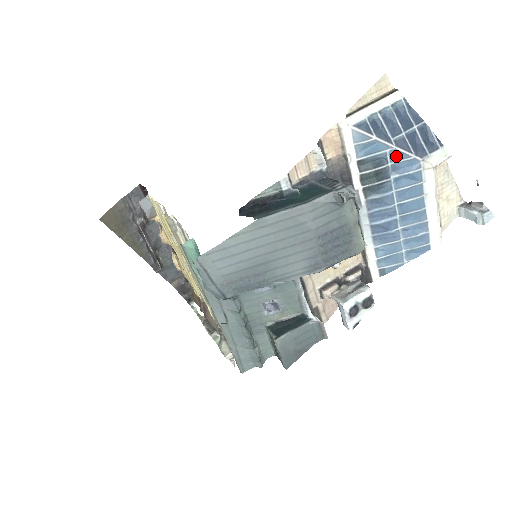
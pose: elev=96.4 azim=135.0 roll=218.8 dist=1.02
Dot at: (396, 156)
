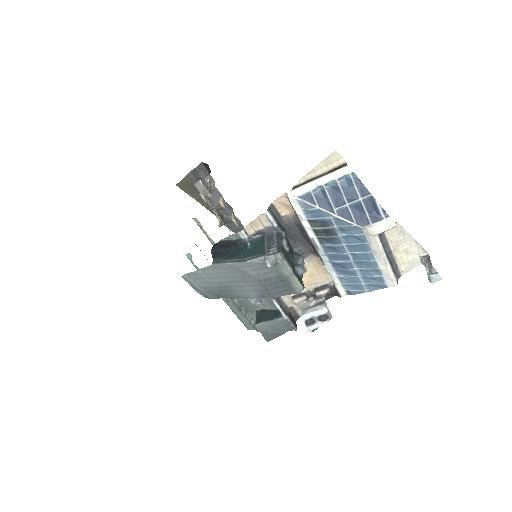
Dot at: (340, 222)
